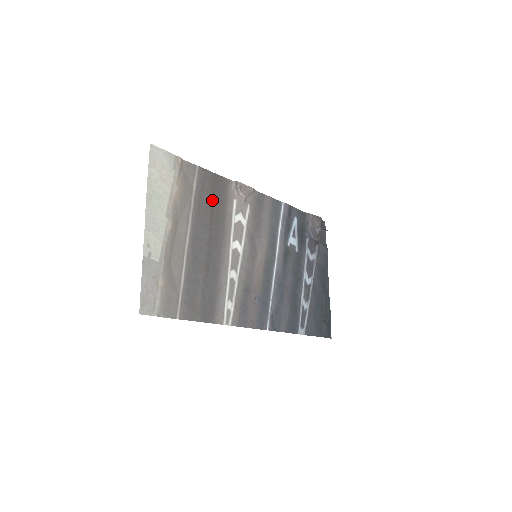
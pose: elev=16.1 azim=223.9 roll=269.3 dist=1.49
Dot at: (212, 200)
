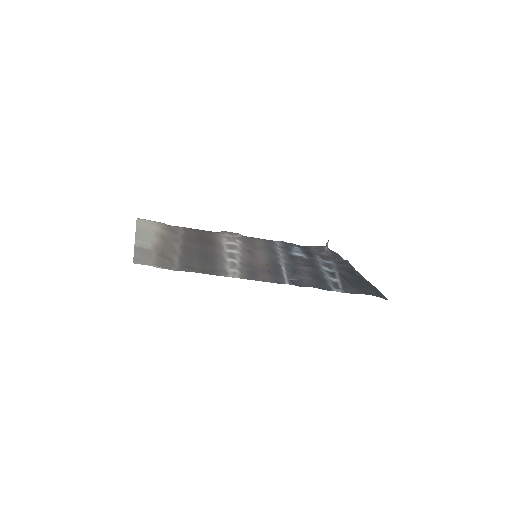
Dot at: (200, 237)
